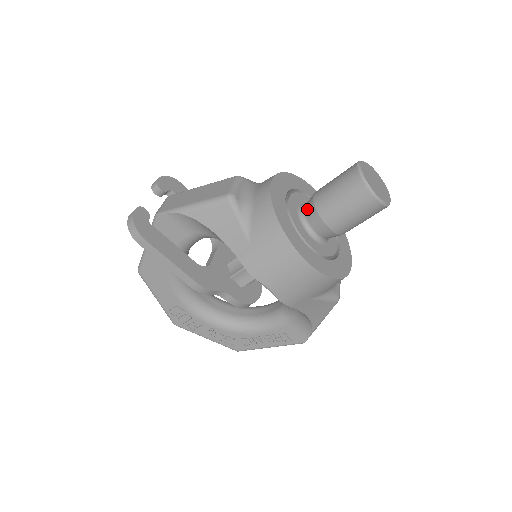
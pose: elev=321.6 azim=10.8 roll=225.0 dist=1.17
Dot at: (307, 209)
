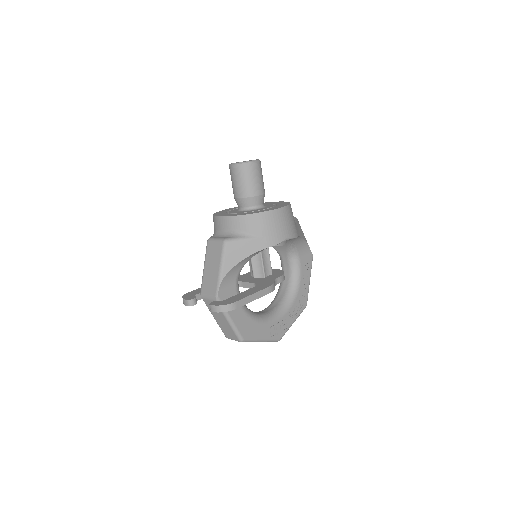
Dot at: (245, 205)
